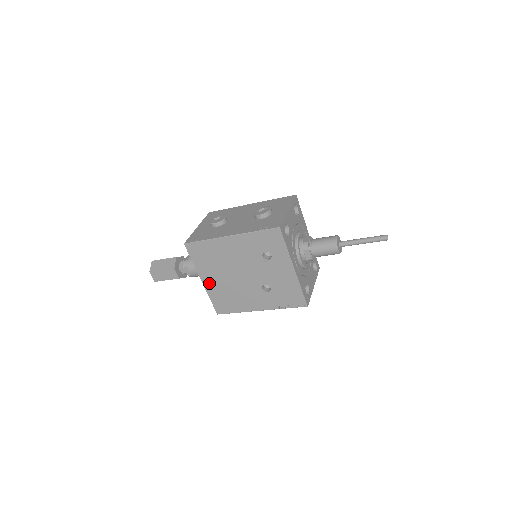
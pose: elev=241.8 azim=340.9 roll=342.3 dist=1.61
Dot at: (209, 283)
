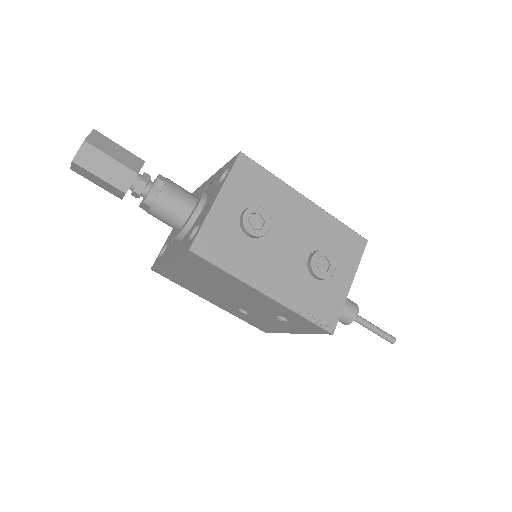
Dot at: (176, 268)
